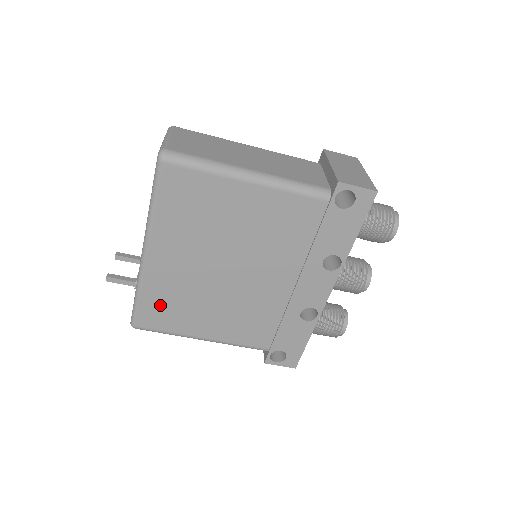
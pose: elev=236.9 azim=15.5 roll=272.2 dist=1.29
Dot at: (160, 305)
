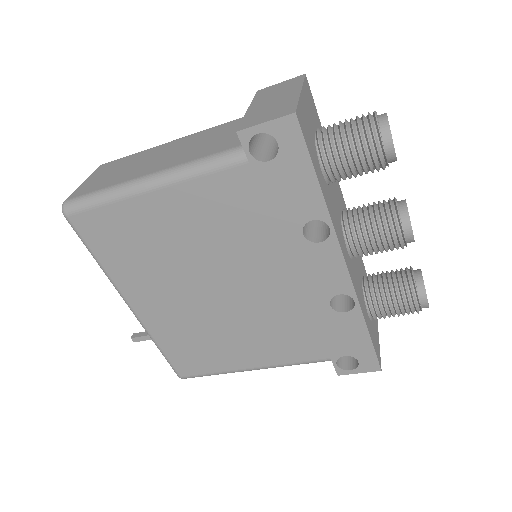
Dot at: (184, 350)
